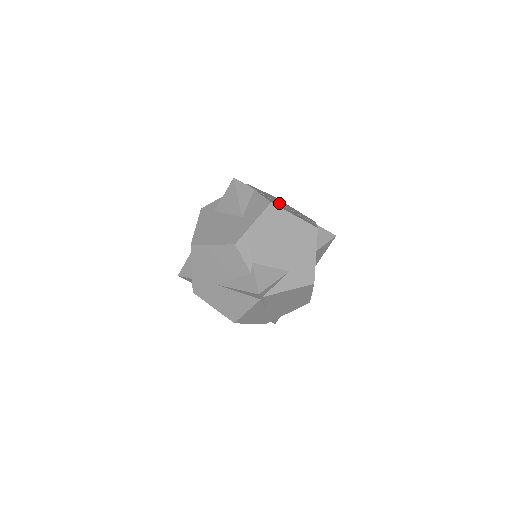
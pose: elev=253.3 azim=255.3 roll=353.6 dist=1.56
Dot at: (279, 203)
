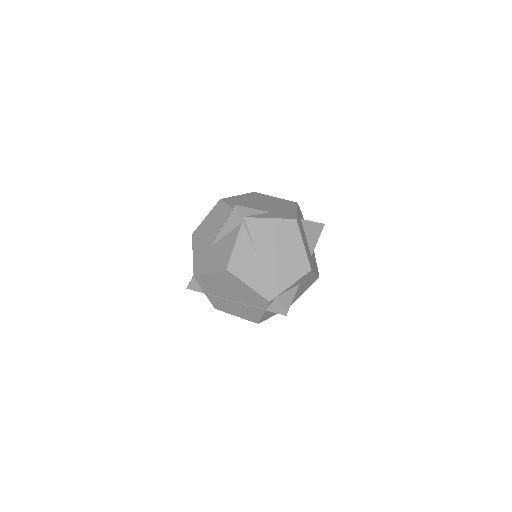
Dot at: occluded
